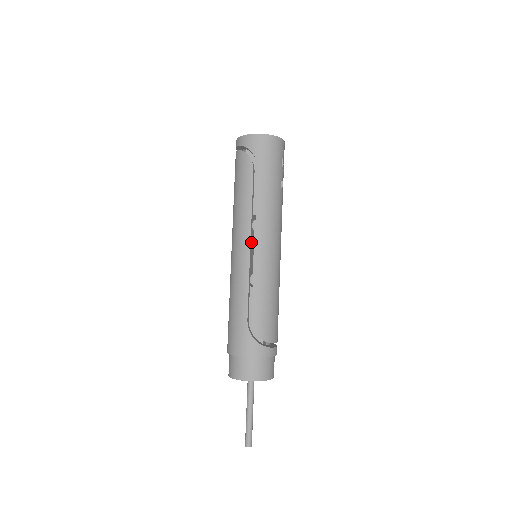
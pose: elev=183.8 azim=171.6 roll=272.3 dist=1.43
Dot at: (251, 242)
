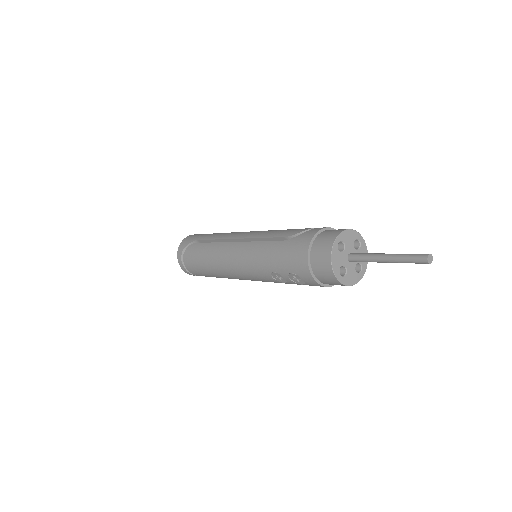
Dot at: occluded
